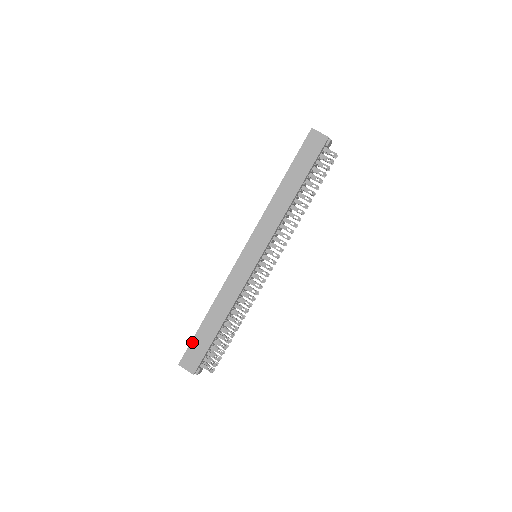
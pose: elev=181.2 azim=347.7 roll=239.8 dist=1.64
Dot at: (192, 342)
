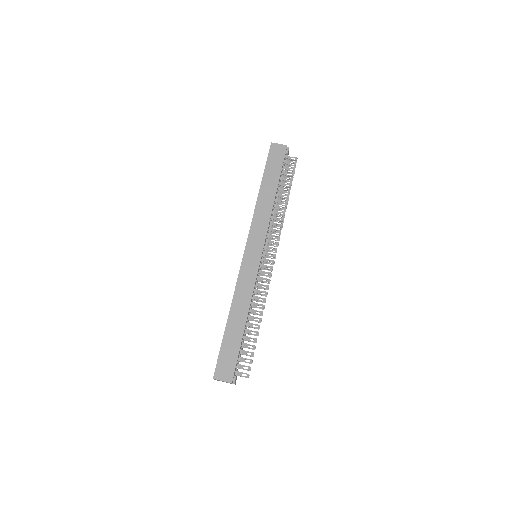
Dot at: (221, 351)
